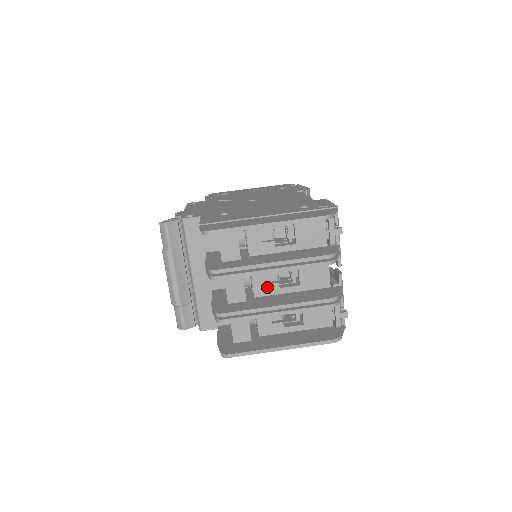
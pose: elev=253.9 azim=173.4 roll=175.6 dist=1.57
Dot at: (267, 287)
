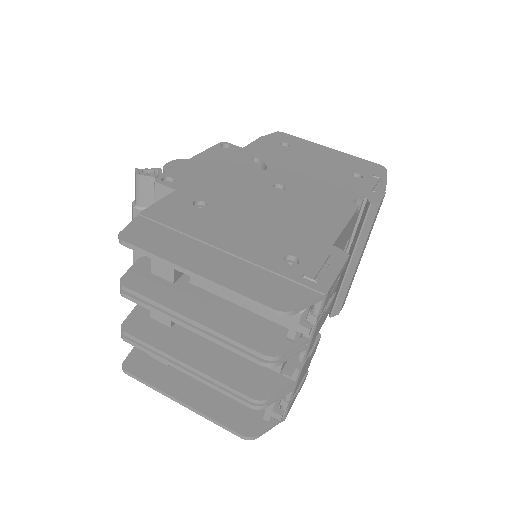
Dot at: occluded
